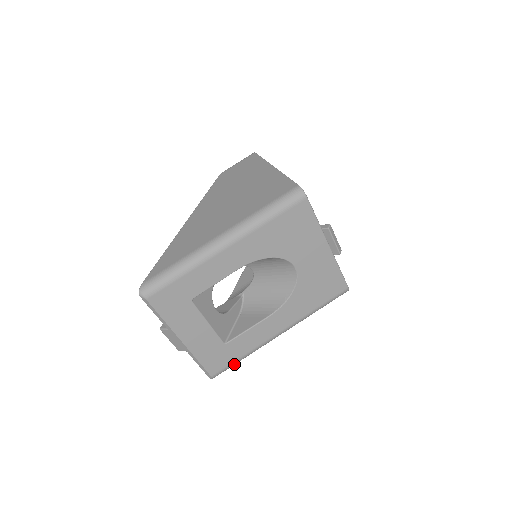
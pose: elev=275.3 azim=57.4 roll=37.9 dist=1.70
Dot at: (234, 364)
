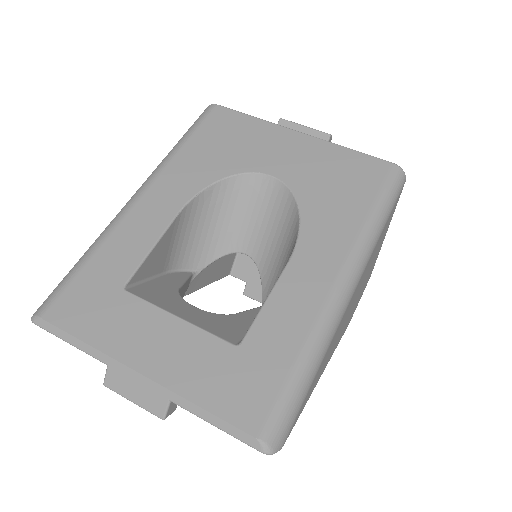
Dot at: (296, 390)
